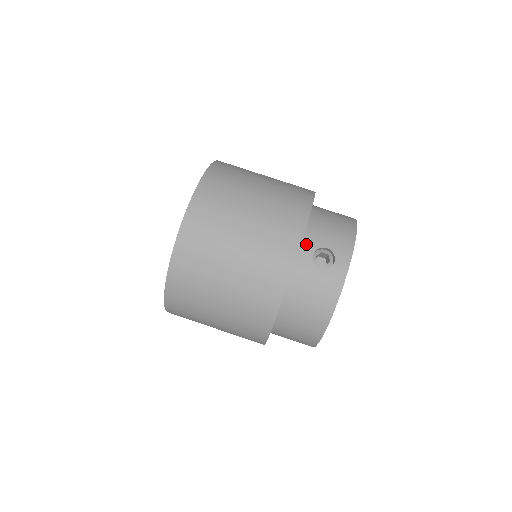
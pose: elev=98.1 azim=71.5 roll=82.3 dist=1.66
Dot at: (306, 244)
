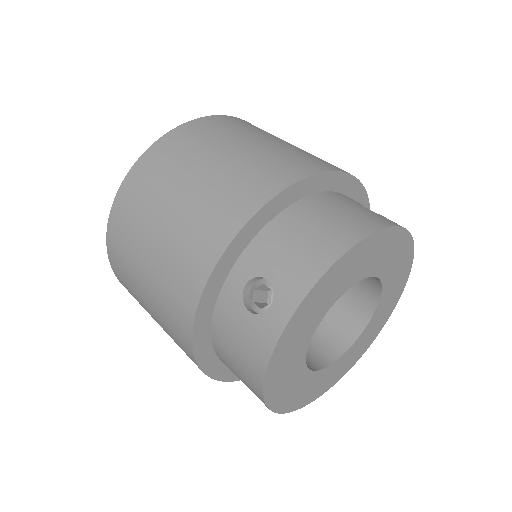
Dot at: (242, 265)
